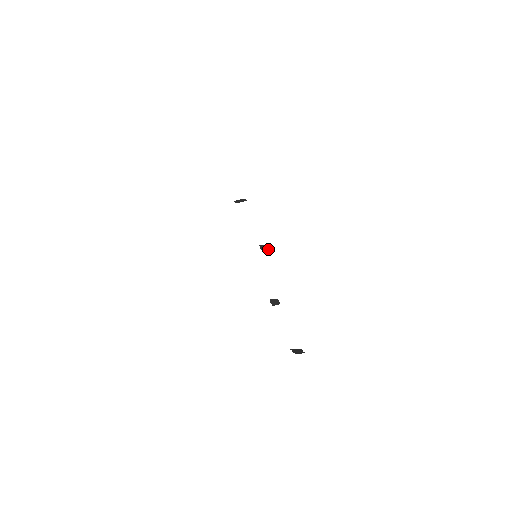
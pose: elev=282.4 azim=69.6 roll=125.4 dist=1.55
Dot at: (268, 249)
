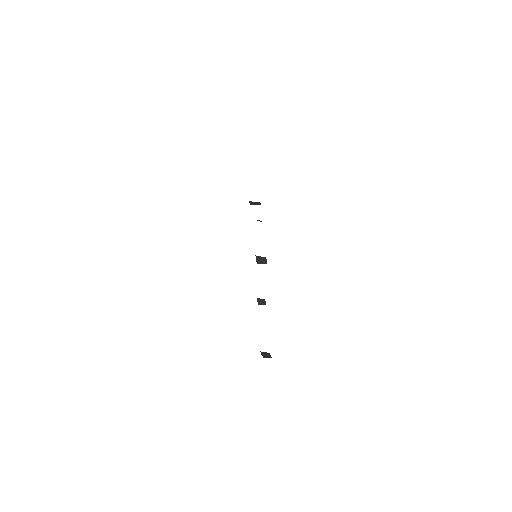
Dot at: (263, 261)
